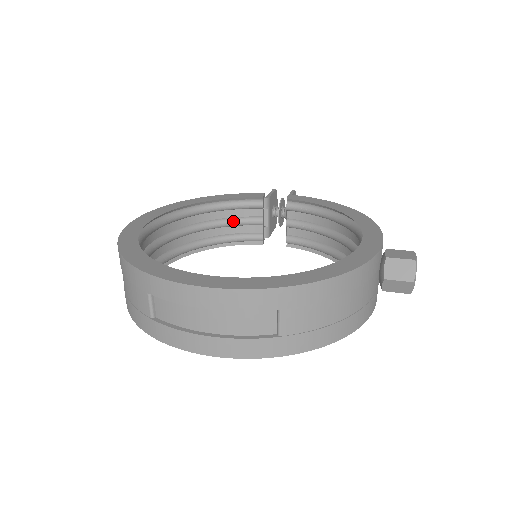
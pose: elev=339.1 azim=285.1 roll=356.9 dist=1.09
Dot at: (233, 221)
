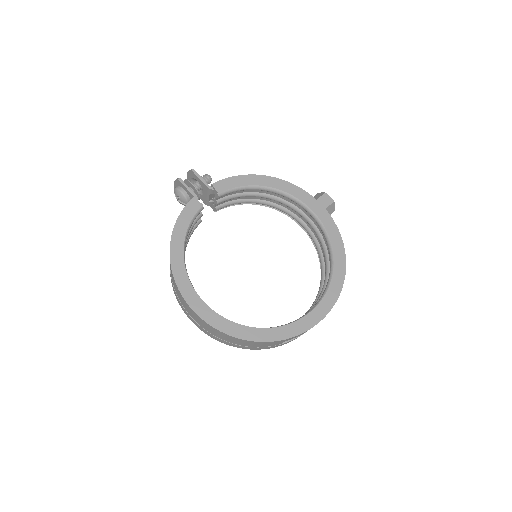
Dot at: occluded
